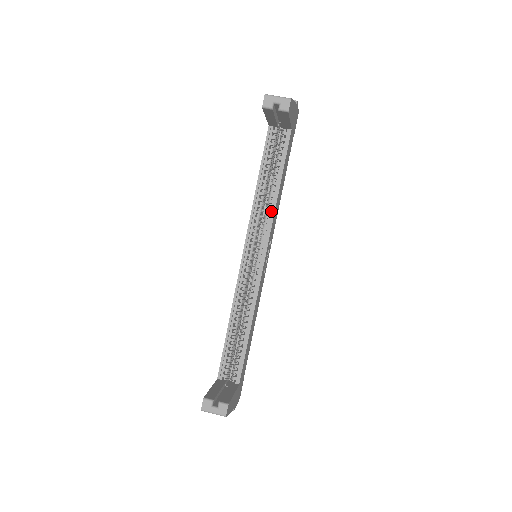
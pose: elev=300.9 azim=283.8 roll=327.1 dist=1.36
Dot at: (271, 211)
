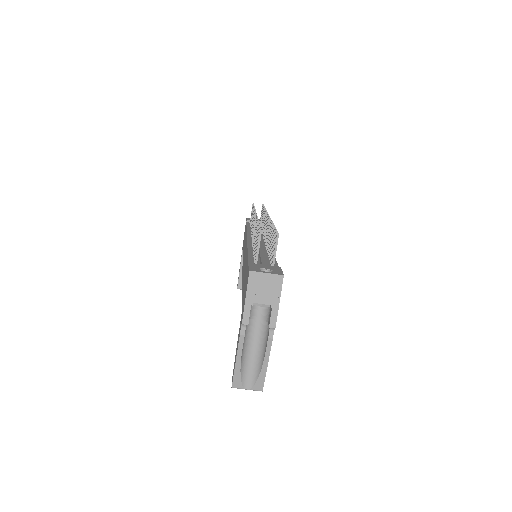
Dot at: occluded
